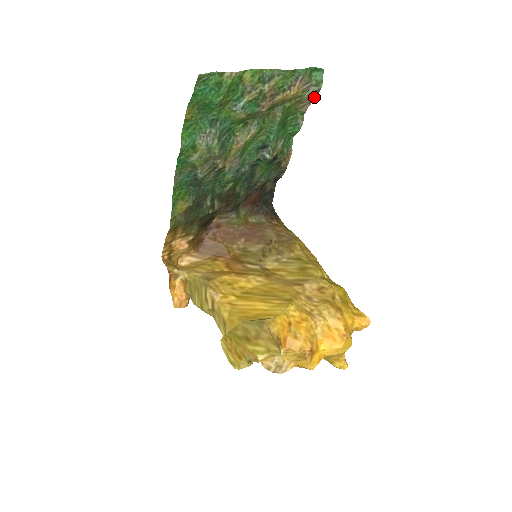
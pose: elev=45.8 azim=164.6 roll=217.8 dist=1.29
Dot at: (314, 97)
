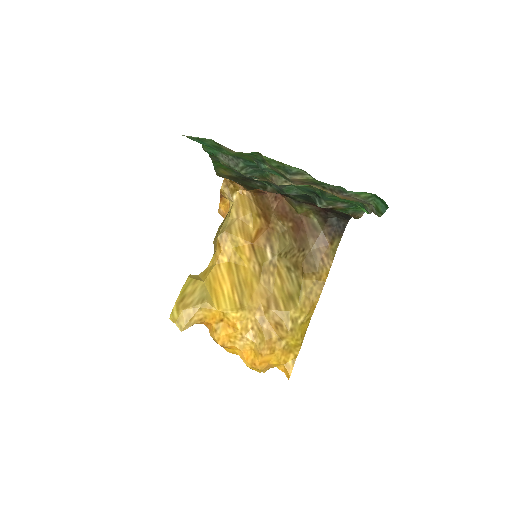
Dot at: occluded
